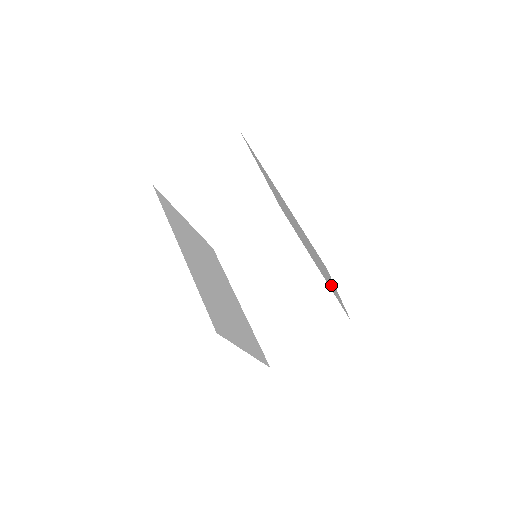
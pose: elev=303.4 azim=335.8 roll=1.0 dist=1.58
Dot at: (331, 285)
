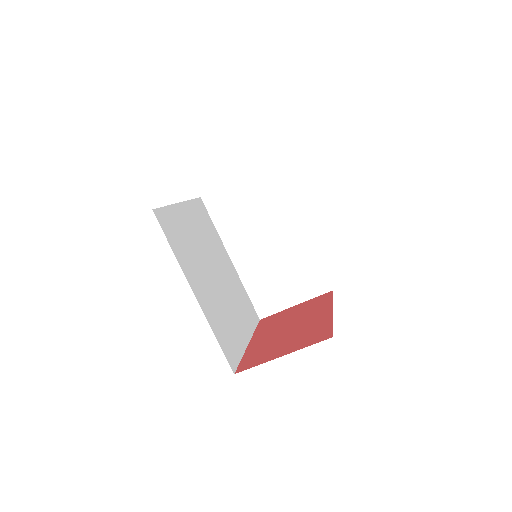
Dot at: occluded
